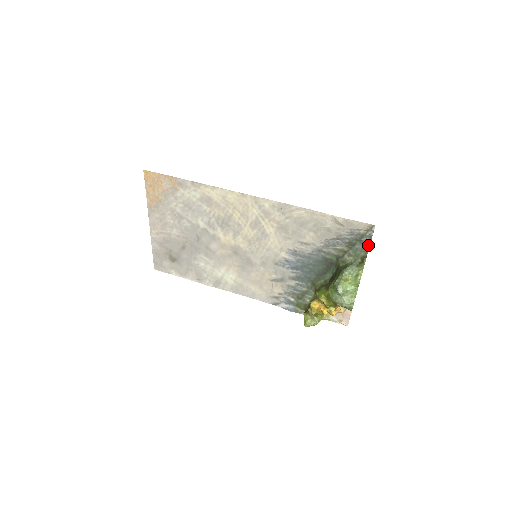
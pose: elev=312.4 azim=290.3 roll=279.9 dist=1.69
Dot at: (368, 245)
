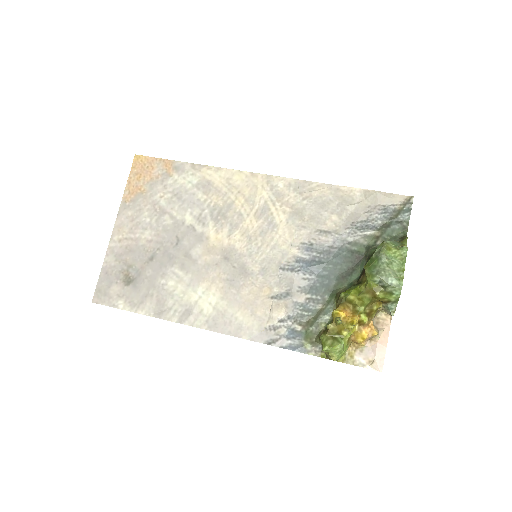
Dot at: (406, 224)
